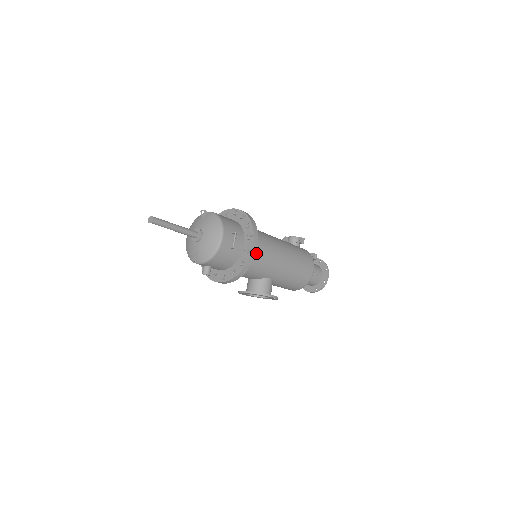
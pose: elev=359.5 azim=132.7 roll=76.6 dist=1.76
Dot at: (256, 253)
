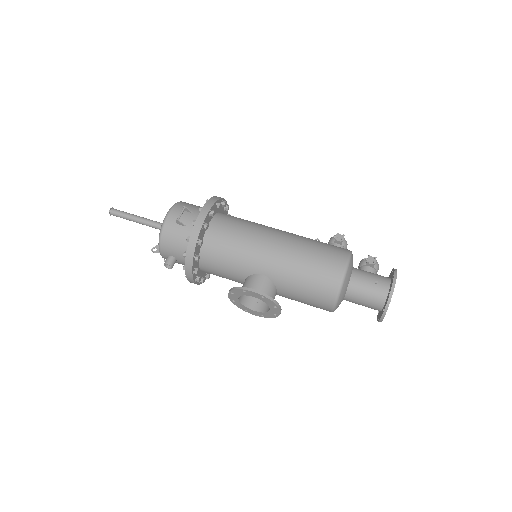
Dot at: (222, 233)
